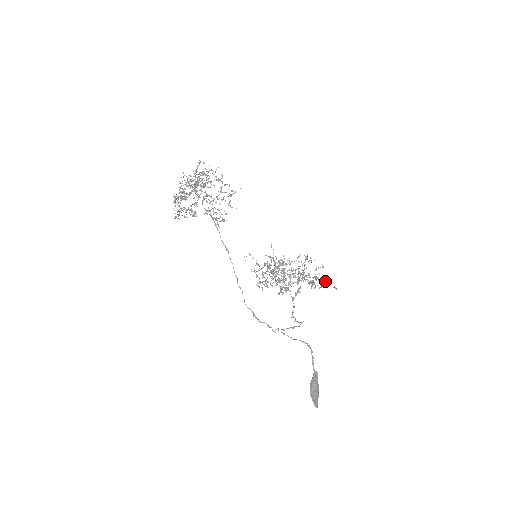
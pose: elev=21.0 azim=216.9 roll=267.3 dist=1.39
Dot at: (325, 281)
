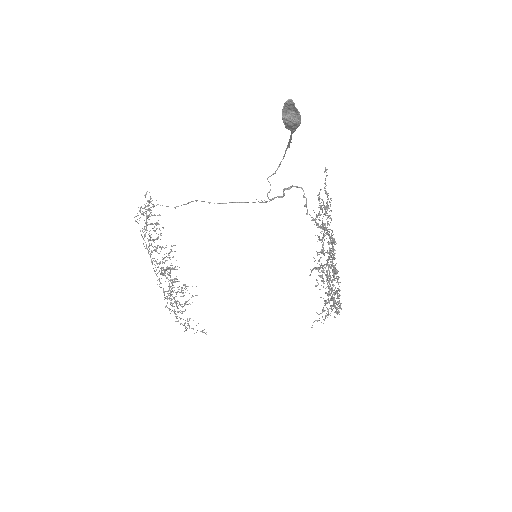
Dot at: (325, 190)
